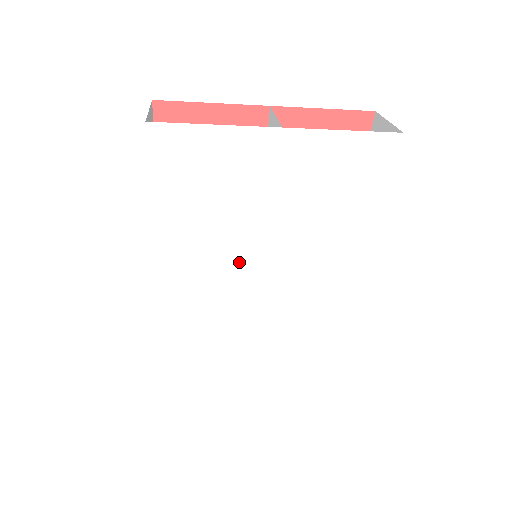
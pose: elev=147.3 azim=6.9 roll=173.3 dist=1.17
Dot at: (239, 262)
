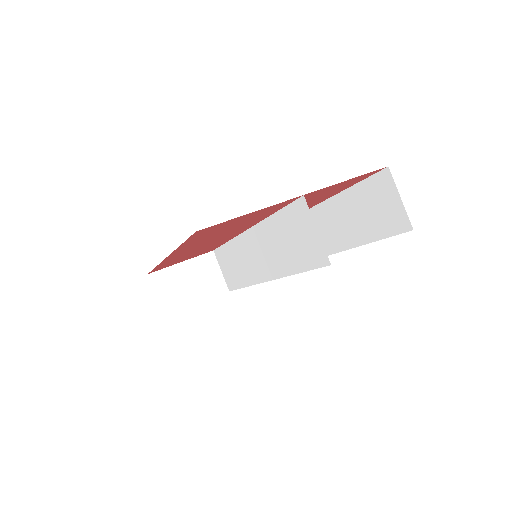
Dot at: occluded
